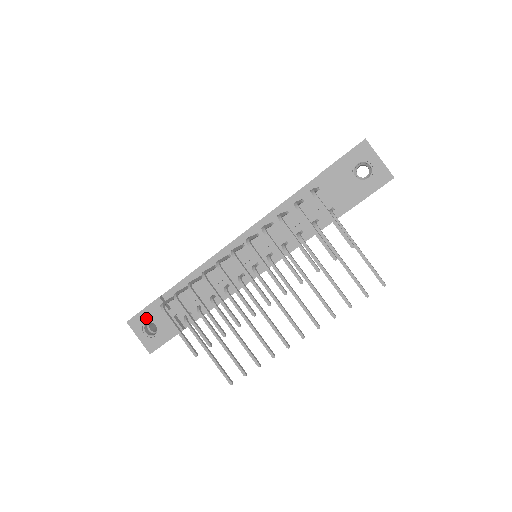
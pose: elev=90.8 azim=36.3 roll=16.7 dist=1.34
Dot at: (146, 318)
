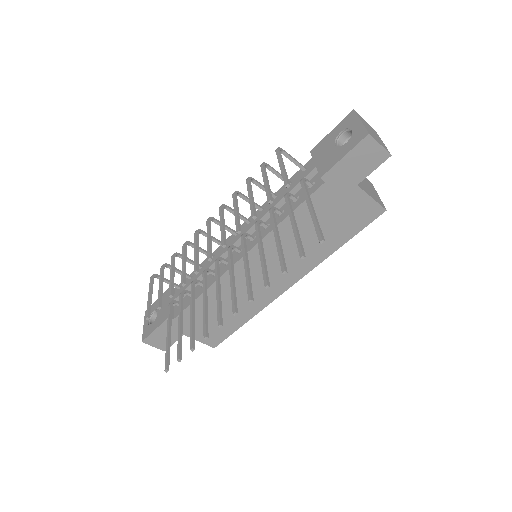
Dot at: (156, 306)
